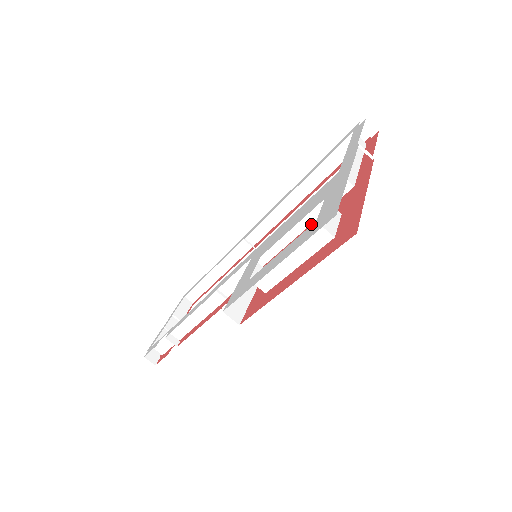
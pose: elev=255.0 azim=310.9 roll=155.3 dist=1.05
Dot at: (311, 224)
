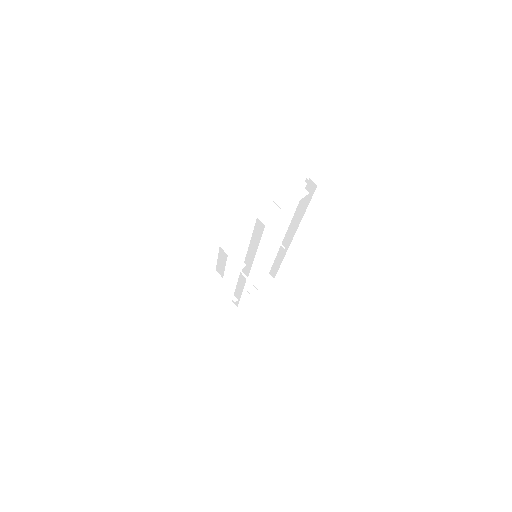
Dot at: occluded
